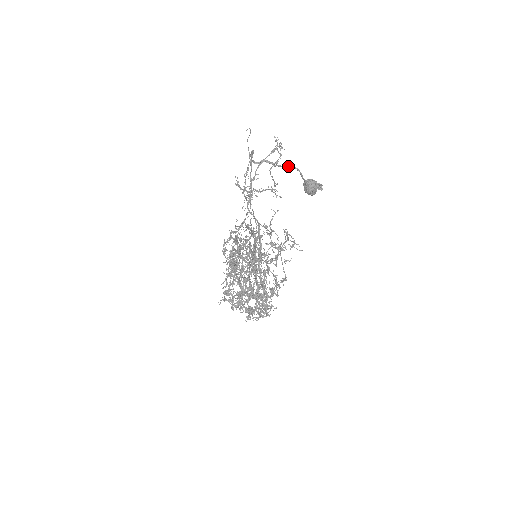
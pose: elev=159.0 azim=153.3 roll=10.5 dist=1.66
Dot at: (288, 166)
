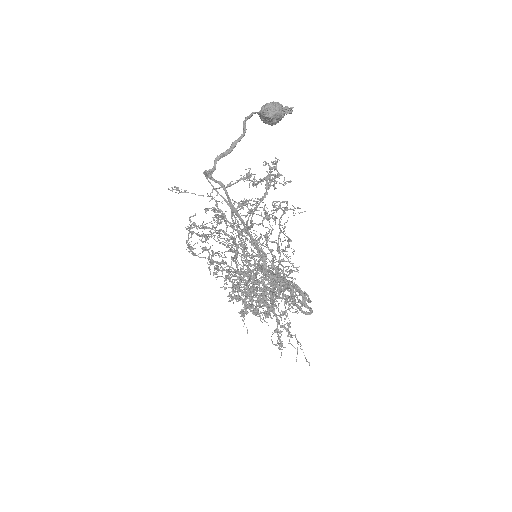
Dot at: (244, 124)
